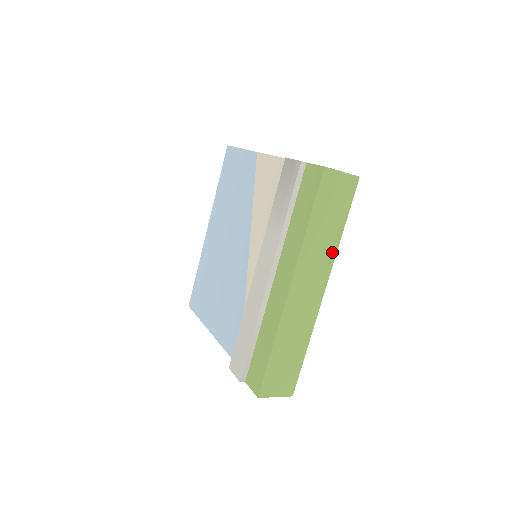
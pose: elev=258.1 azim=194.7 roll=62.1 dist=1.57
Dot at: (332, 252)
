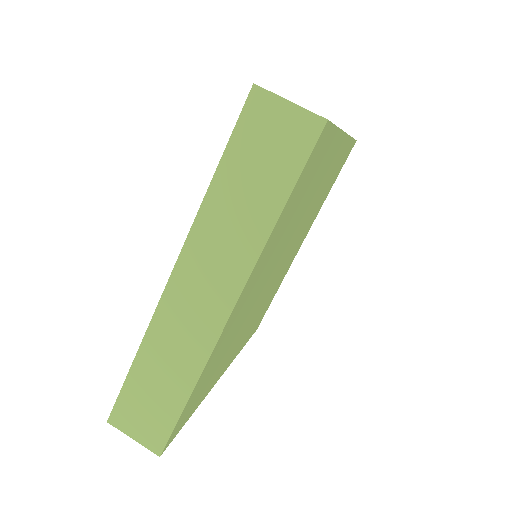
Dot at: (254, 245)
